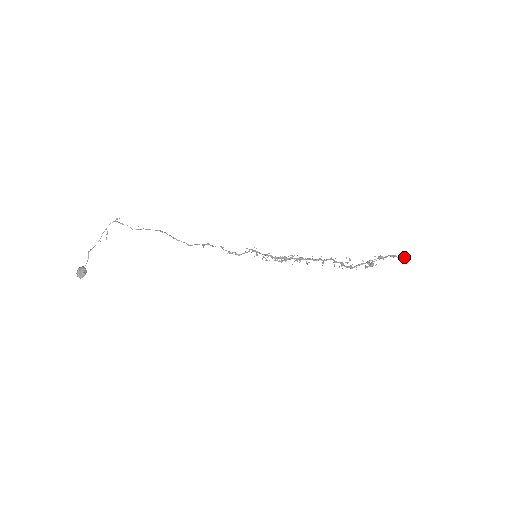
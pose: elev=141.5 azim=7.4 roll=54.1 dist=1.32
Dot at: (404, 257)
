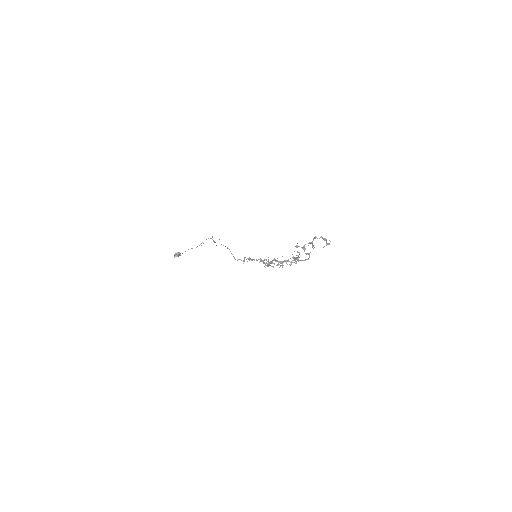
Dot at: (326, 244)
